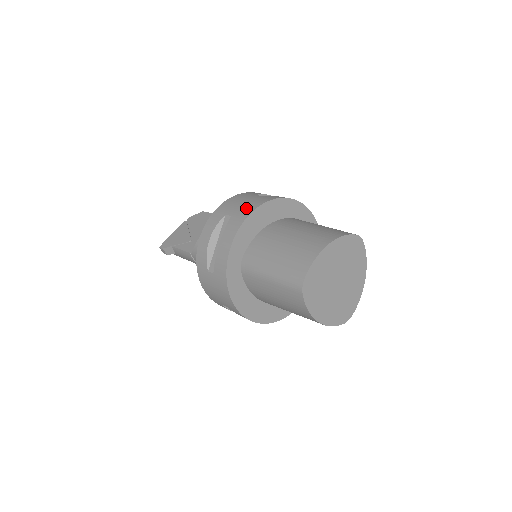
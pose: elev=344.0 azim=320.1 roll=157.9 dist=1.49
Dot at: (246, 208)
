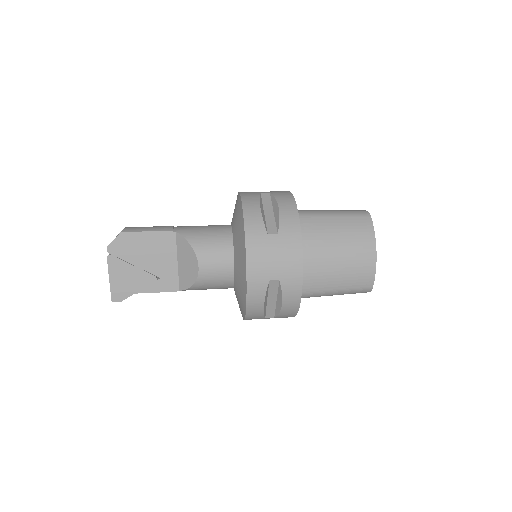
Dot at: (290, 266)
